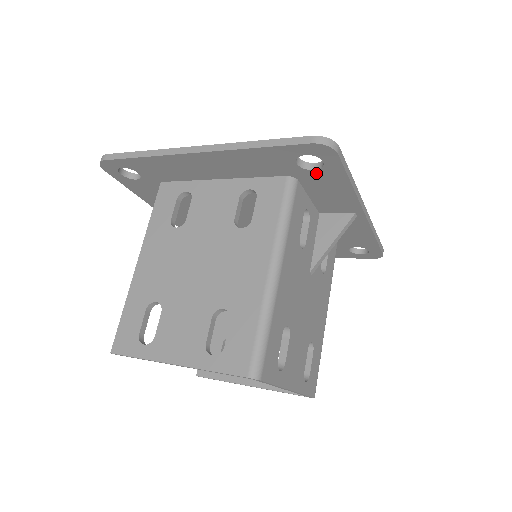
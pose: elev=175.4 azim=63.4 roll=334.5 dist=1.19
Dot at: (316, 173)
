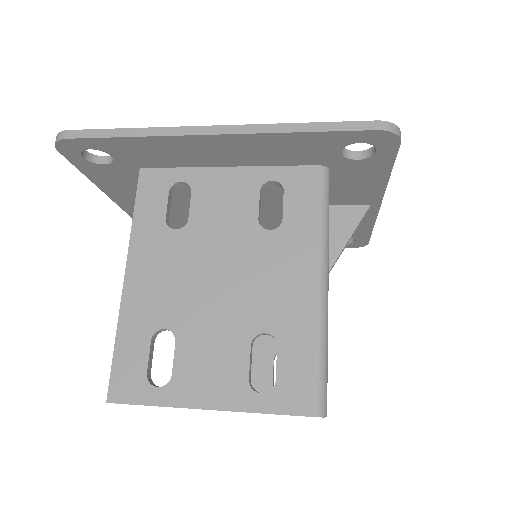
Dot at: (357, 163)
